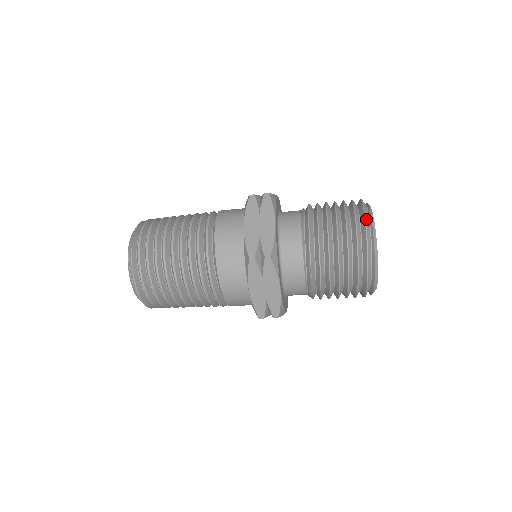
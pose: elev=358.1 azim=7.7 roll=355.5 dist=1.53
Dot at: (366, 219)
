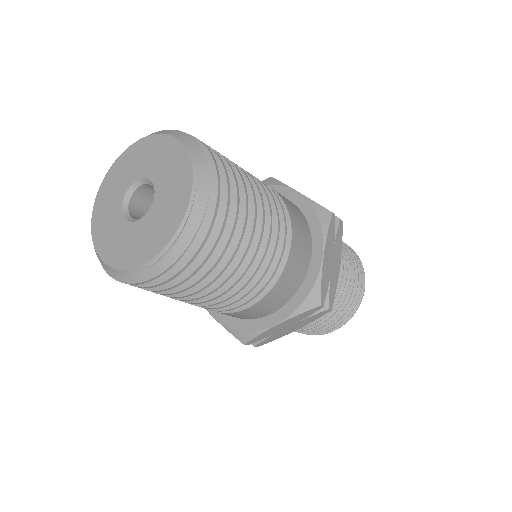
Dot at: (364, 284)
